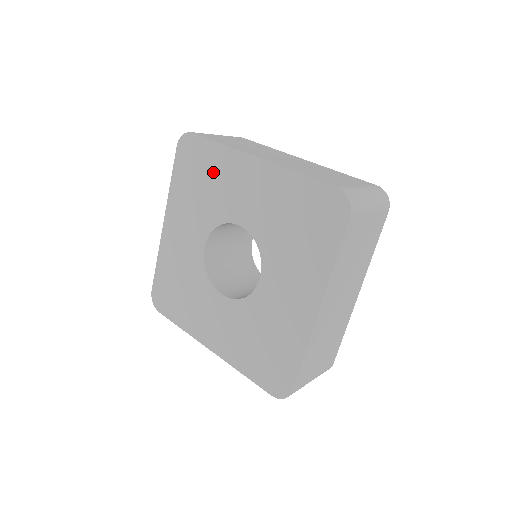
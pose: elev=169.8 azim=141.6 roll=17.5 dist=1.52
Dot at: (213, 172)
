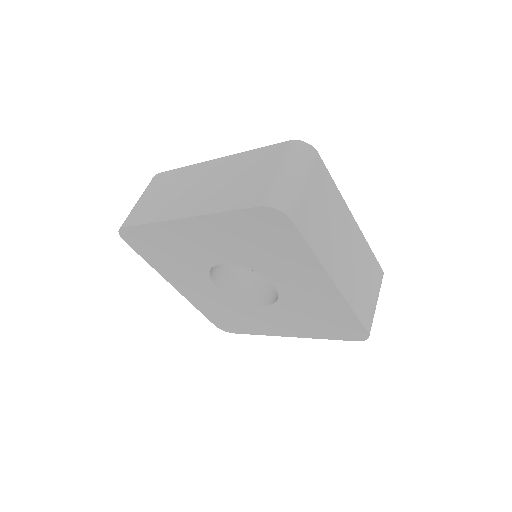
Dot at: (166, 243)
